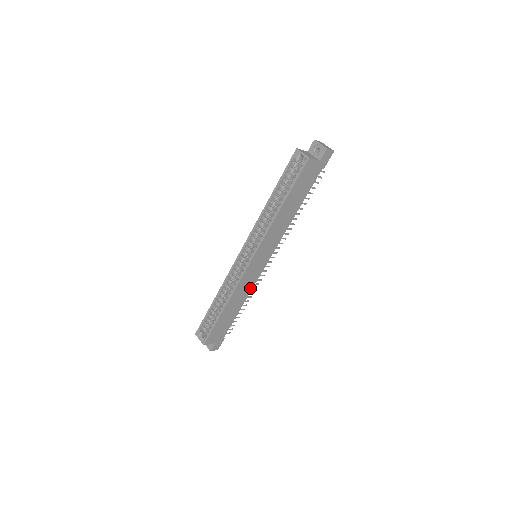
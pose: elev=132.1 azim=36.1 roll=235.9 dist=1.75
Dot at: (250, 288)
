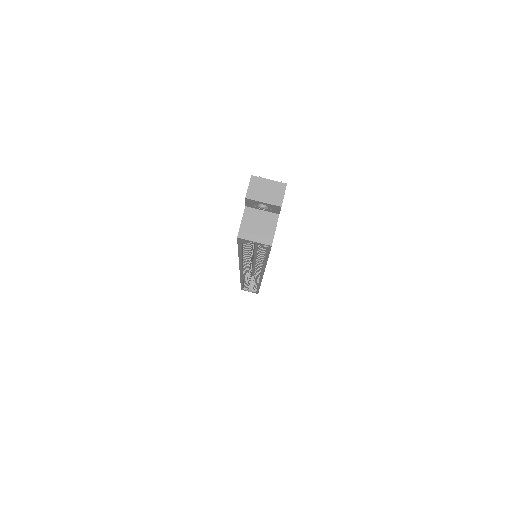
Dot at: occluded
